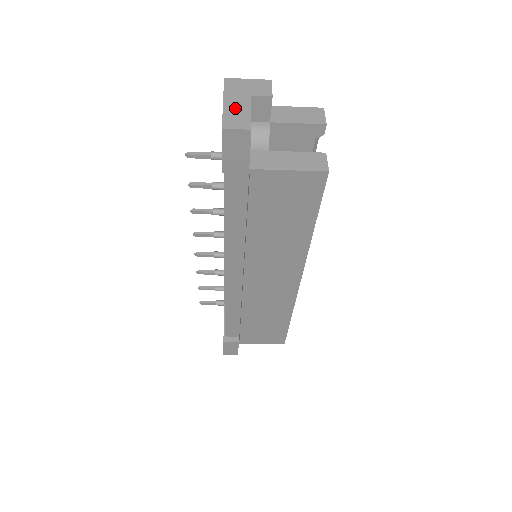
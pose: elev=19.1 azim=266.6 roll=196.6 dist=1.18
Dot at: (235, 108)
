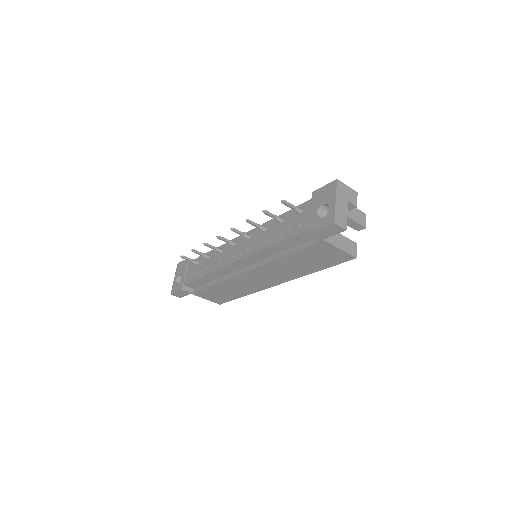
Dot at: (341, 209)
